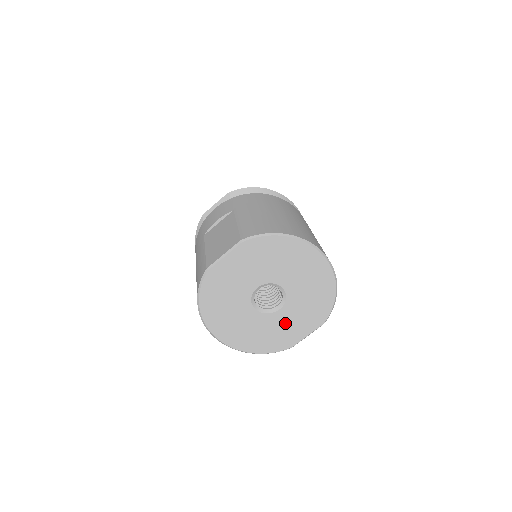
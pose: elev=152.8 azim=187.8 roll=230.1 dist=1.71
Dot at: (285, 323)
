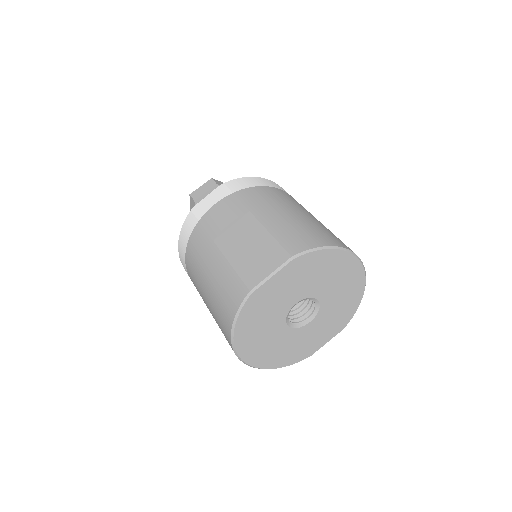
Dot at: (311, 334)
